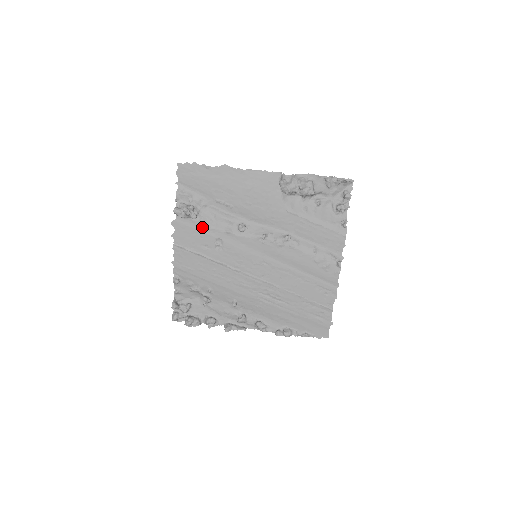
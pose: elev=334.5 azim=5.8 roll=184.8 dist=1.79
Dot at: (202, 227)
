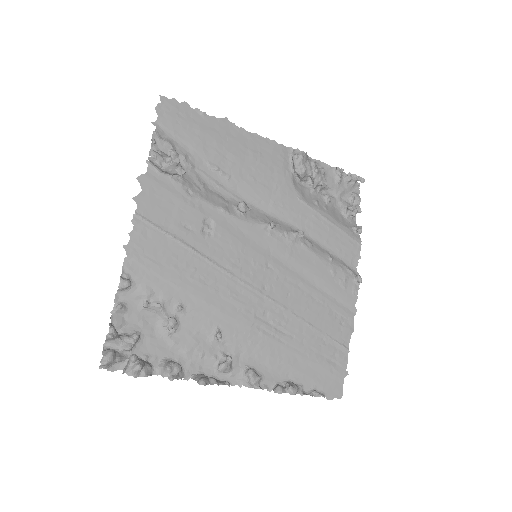
Dot at: (186, 194)
